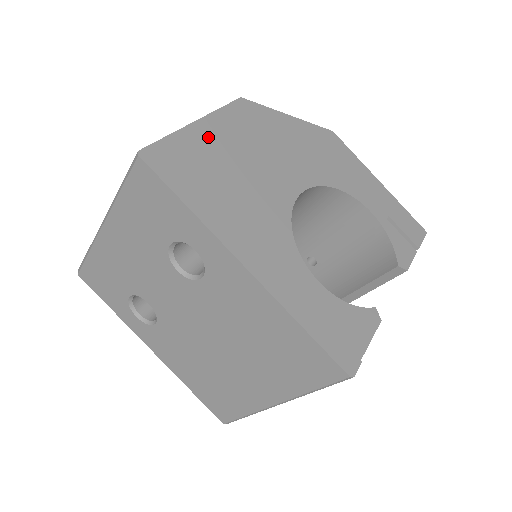
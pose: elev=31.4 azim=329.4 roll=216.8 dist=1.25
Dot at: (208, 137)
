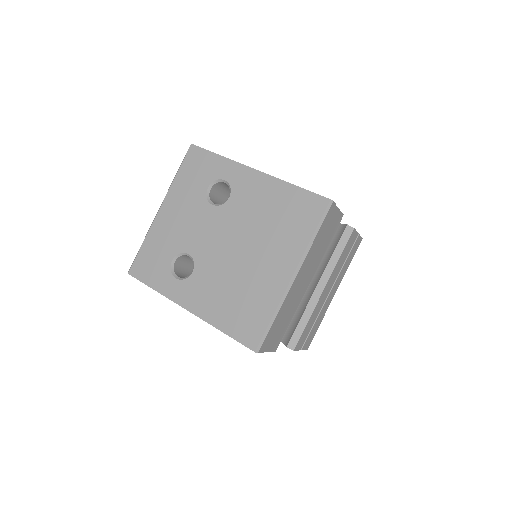
Dot at: occluded
